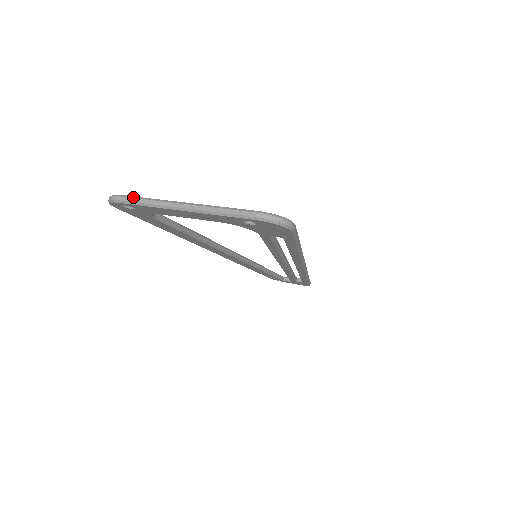
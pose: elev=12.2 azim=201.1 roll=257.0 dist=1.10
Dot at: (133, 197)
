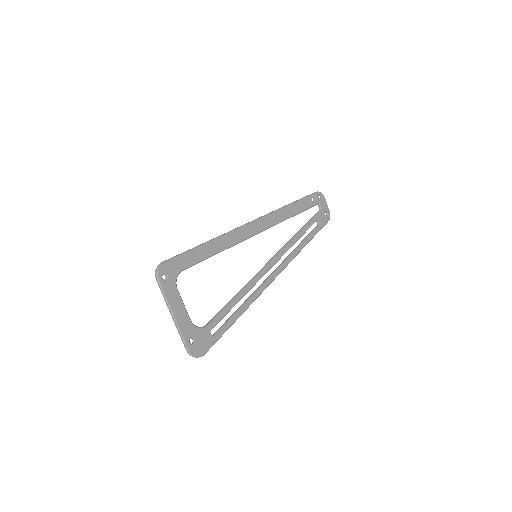
Dot at: (161, 288)
